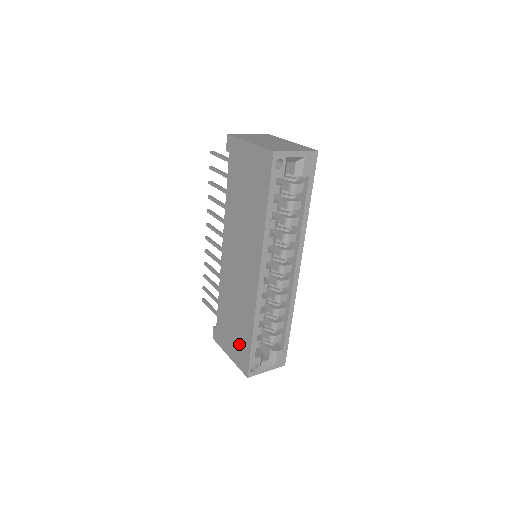
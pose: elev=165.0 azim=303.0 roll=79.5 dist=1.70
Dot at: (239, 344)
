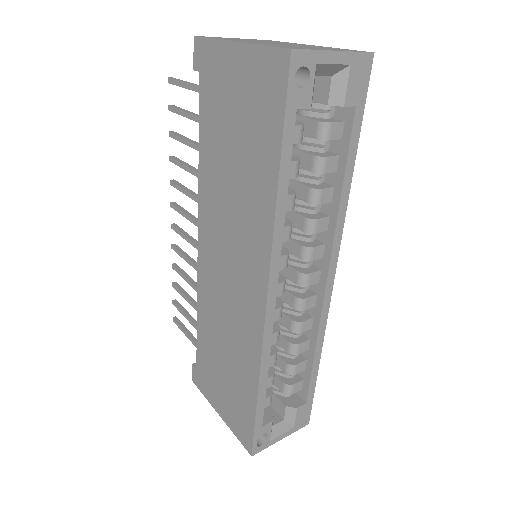
Dot at: (235, 401)
